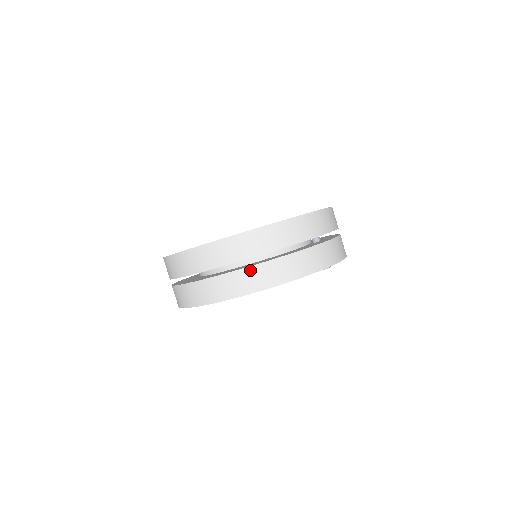
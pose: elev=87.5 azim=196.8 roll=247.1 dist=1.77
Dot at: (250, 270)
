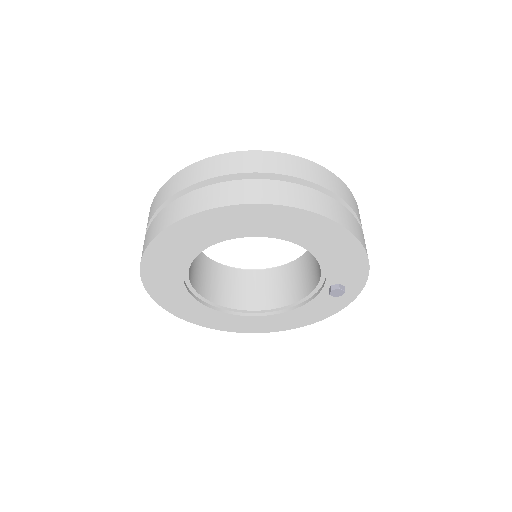
Dot at: (316, 193)
